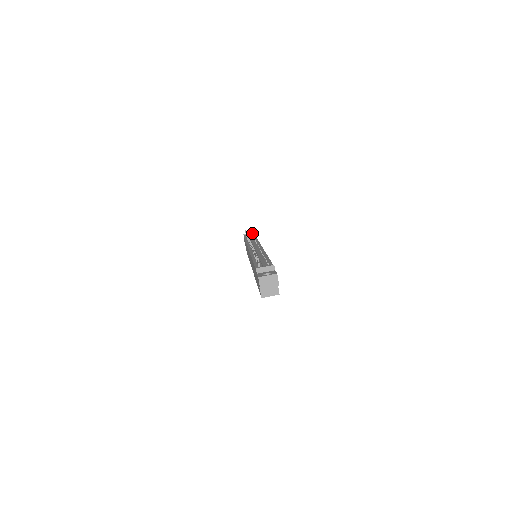
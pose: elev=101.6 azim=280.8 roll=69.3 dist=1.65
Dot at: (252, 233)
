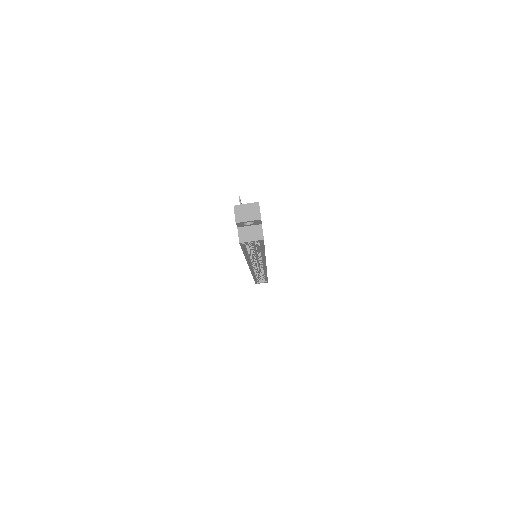
Dot at: occluded
